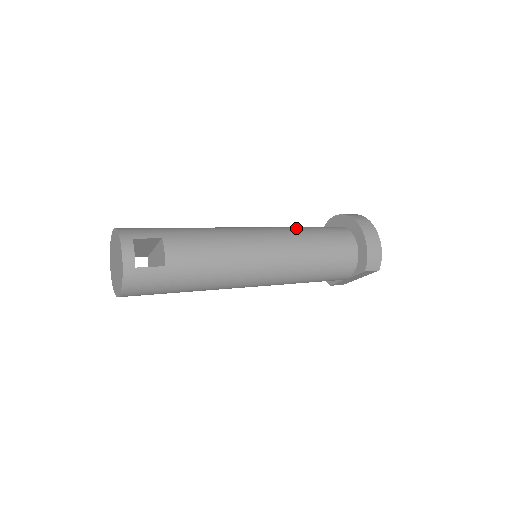
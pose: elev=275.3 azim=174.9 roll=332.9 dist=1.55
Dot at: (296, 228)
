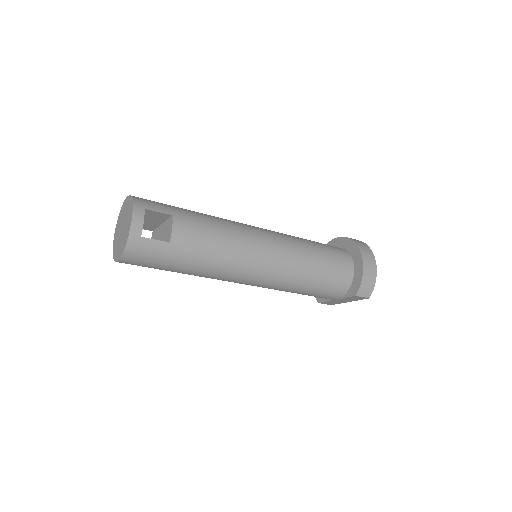
Dot at: (300, 239)
